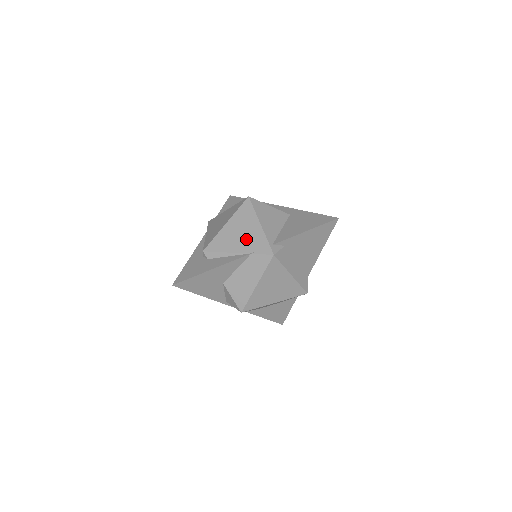
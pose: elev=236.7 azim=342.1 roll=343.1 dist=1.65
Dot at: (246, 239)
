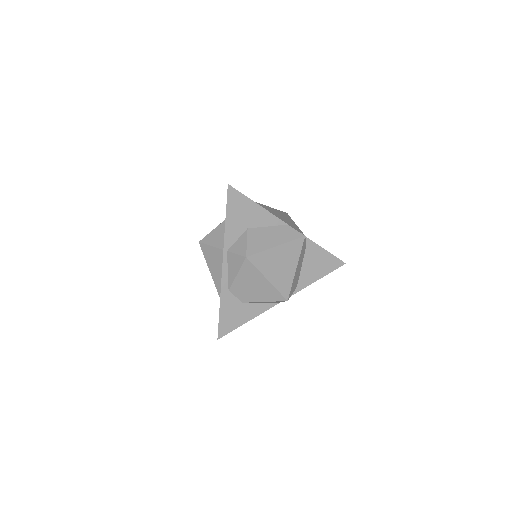
Dot at: (284, 219)
